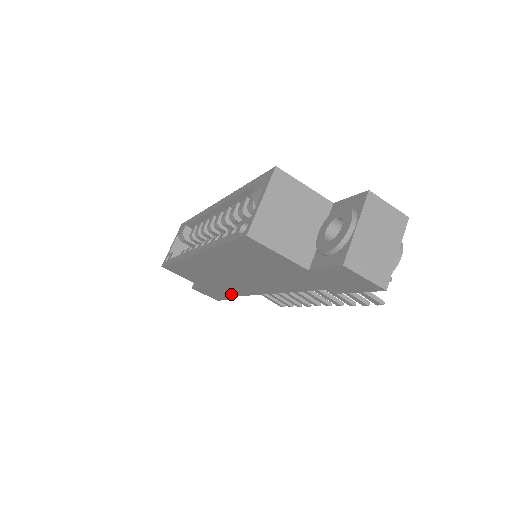
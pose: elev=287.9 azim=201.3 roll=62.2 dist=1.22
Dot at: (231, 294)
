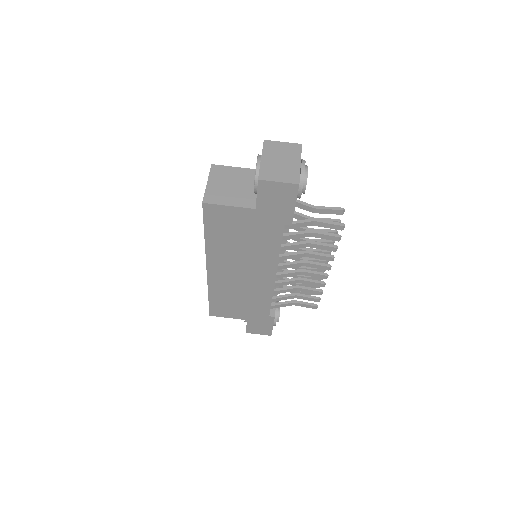
Dot at: (266, 309)
